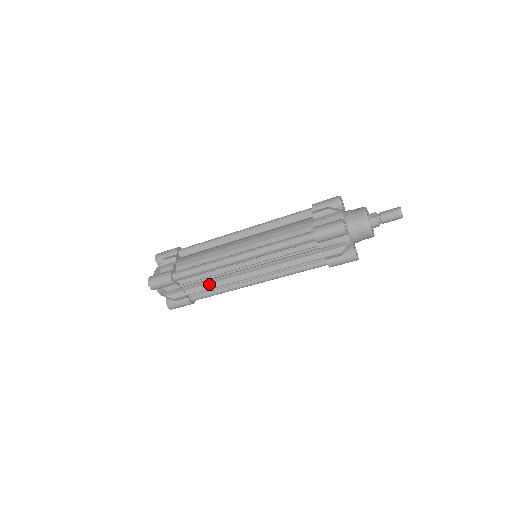
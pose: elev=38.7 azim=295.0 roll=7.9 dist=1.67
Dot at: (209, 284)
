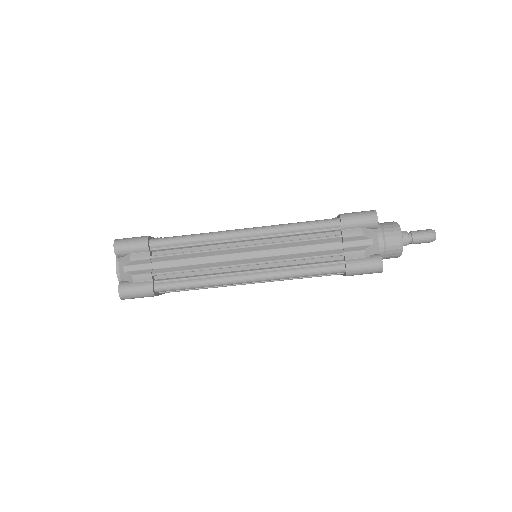
Dot at: (189, 265)
